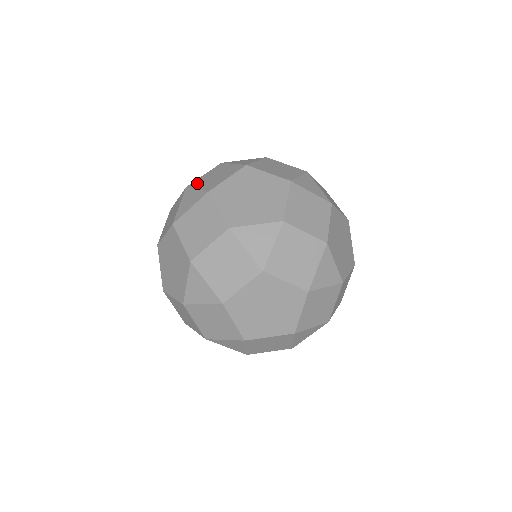
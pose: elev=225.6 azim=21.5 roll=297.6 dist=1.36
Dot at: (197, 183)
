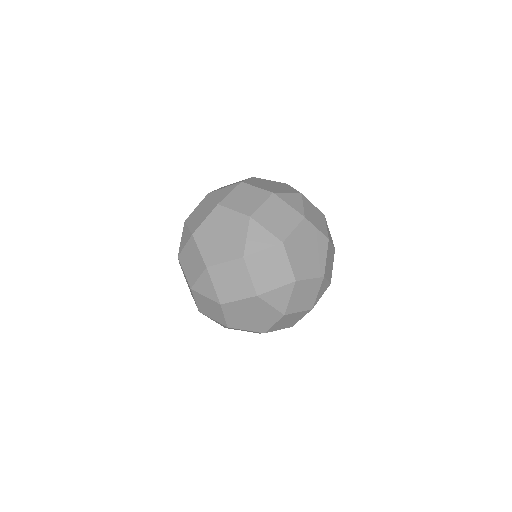
Dot at: (218, 189)
